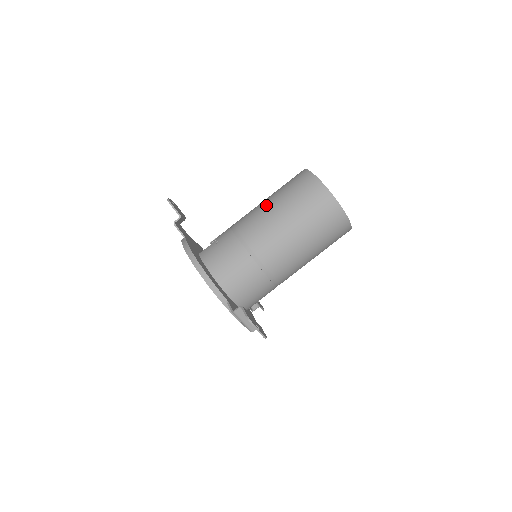
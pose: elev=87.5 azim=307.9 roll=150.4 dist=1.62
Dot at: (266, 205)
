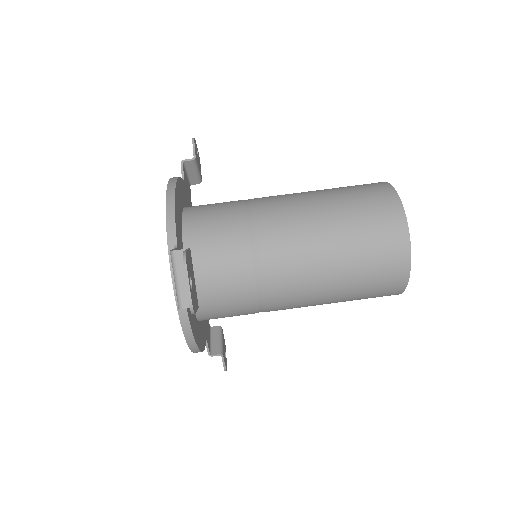
Dot at: occluded
